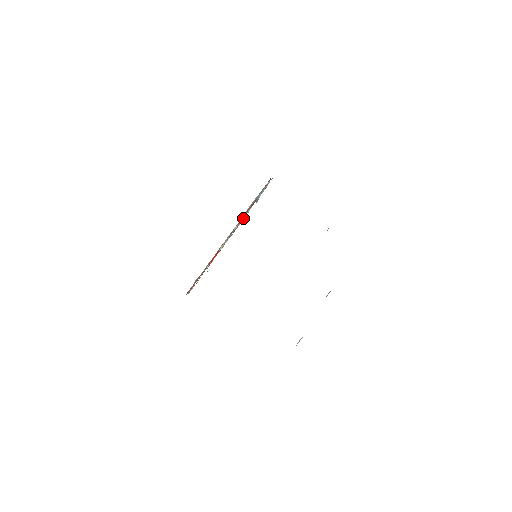
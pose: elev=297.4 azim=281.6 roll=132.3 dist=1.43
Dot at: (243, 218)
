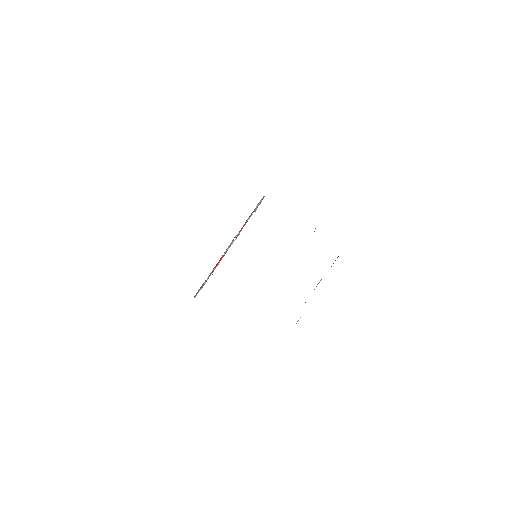
Dot at: occluded
